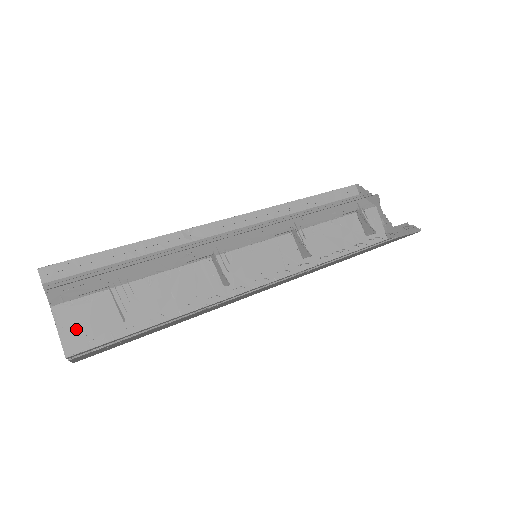
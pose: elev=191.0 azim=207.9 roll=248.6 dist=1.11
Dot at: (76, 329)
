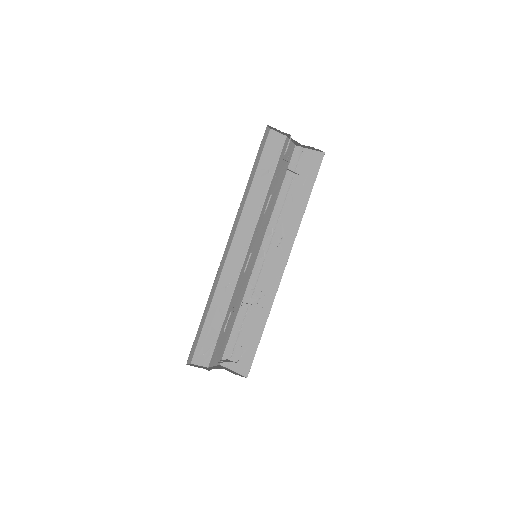
Dot at: (217, 358)
